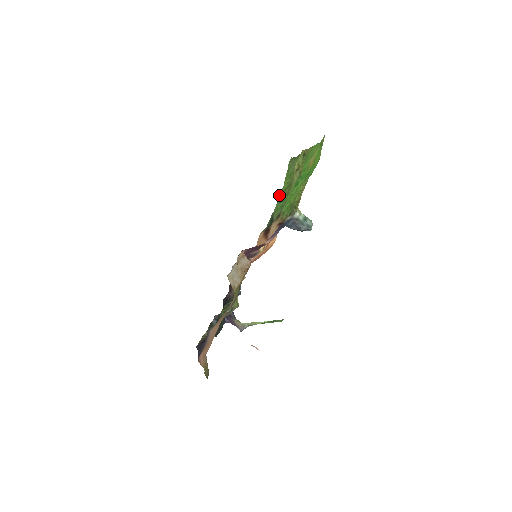
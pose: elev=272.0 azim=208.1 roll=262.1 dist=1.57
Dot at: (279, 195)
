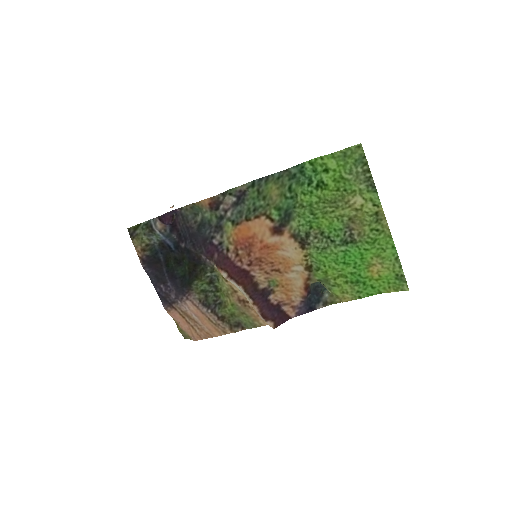
Dot at: (315, 198)
